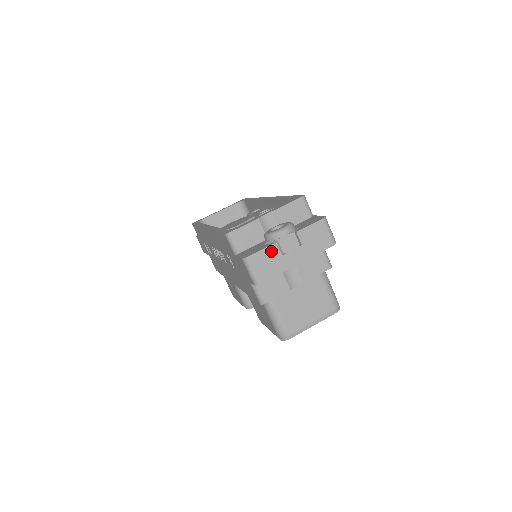
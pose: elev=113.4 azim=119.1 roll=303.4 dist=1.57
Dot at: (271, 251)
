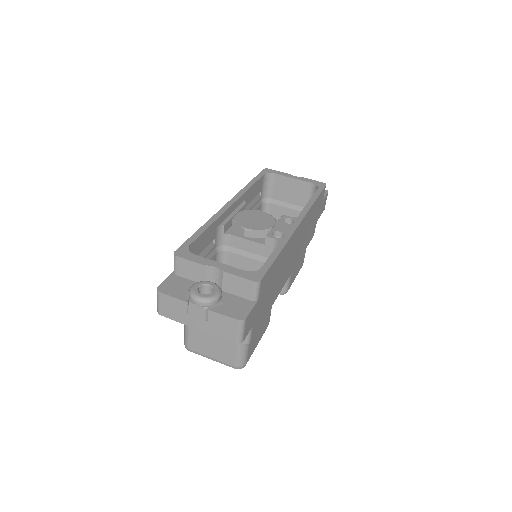
Dot at: (180, 304)
